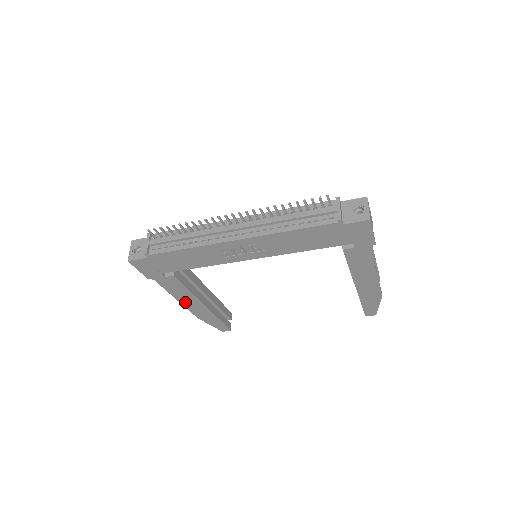
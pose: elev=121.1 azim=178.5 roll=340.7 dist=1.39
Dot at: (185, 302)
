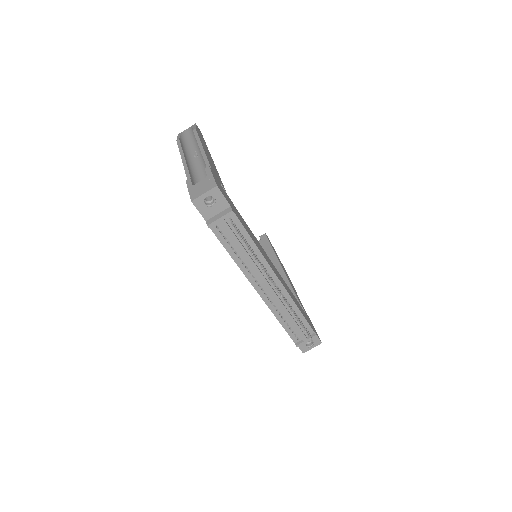
Dot at: occluded
